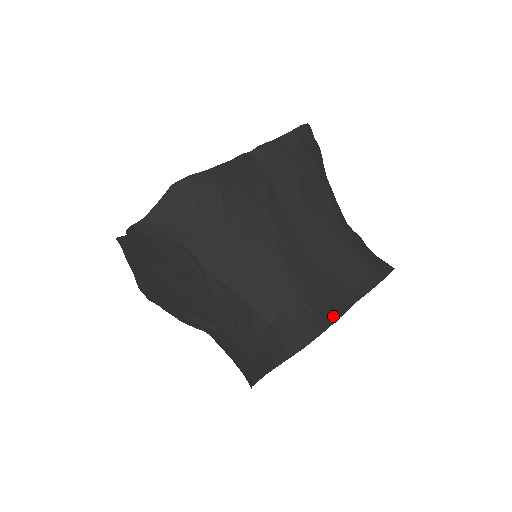
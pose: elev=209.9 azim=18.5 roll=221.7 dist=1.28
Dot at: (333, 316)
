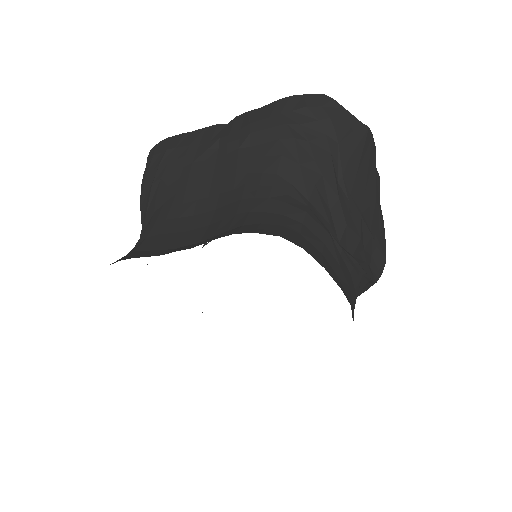
Dot at: (137, 255)
